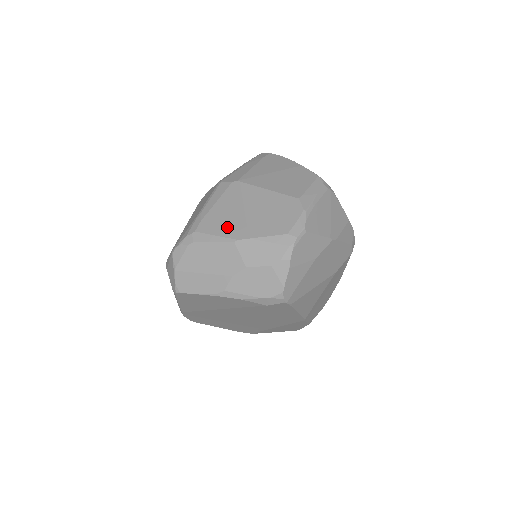
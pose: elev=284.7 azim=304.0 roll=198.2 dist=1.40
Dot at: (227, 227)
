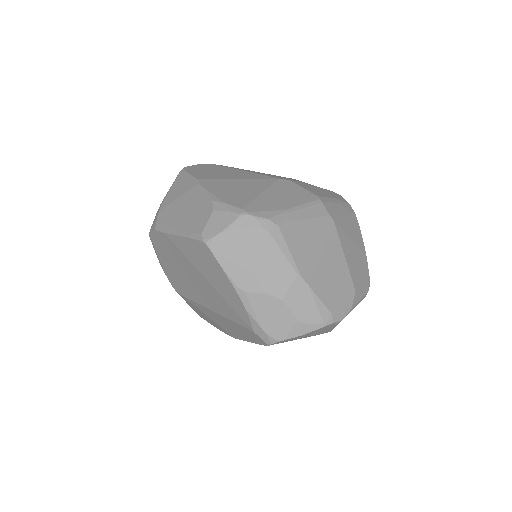
Dot at: (302, 254)
